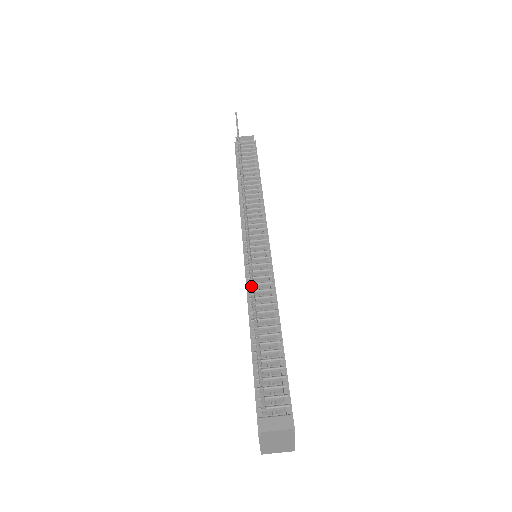
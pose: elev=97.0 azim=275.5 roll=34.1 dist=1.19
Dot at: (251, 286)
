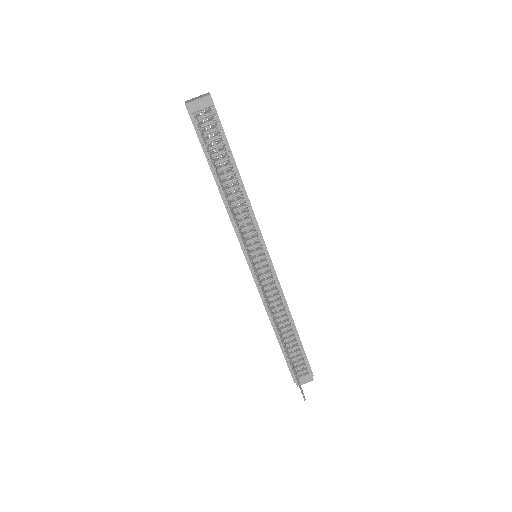
Dot at: occluded
